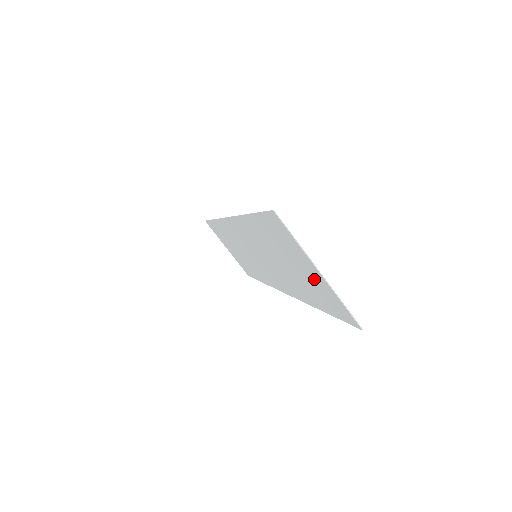
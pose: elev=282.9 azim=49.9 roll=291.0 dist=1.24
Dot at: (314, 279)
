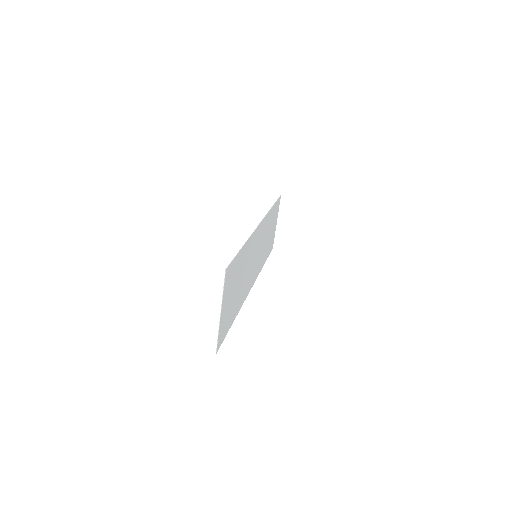
Dot at: (226, 311)
